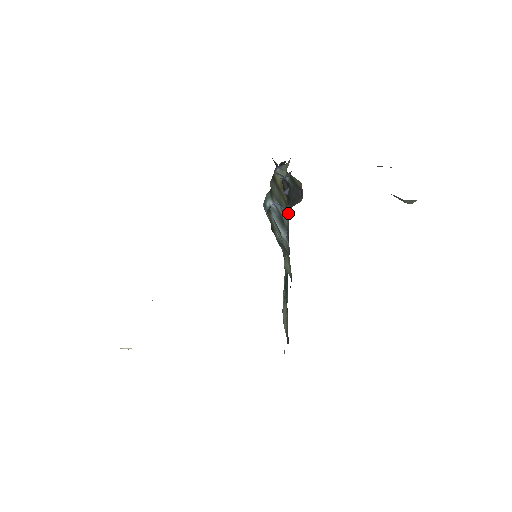
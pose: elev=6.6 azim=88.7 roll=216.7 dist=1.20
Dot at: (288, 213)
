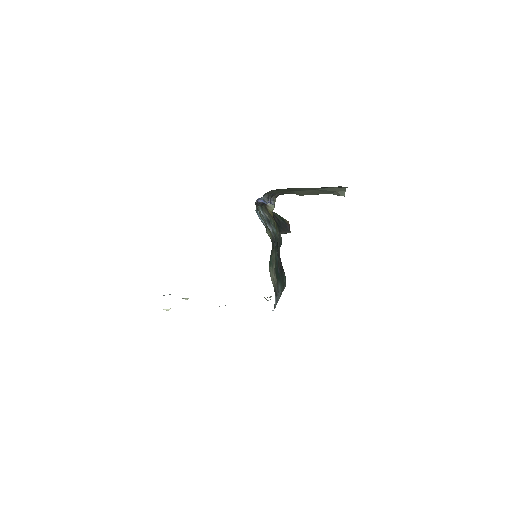
Dot at: (279, 235)
